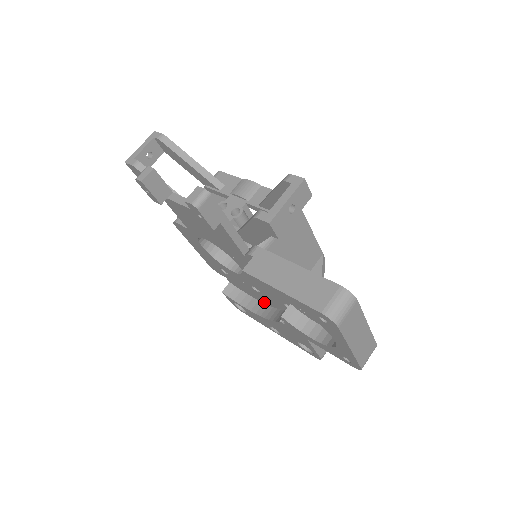
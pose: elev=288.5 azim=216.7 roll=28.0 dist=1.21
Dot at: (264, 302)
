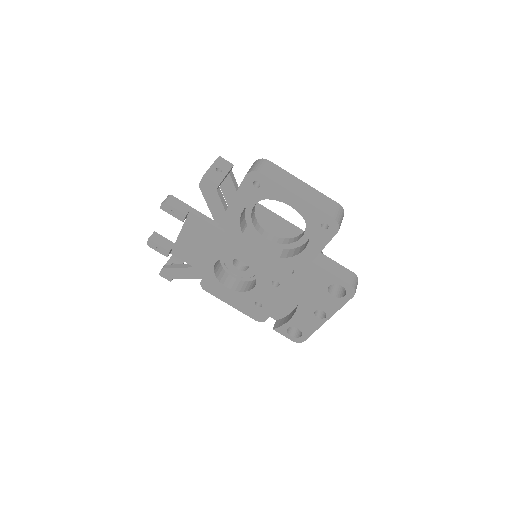
Dot at: (297, 299)
